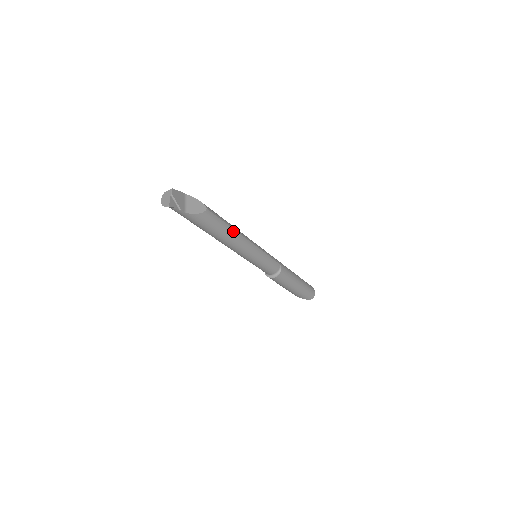
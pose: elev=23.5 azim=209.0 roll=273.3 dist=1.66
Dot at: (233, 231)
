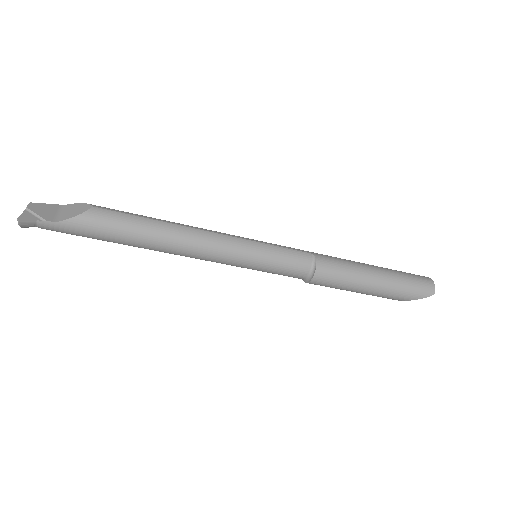
Dot at: (167, 225)
